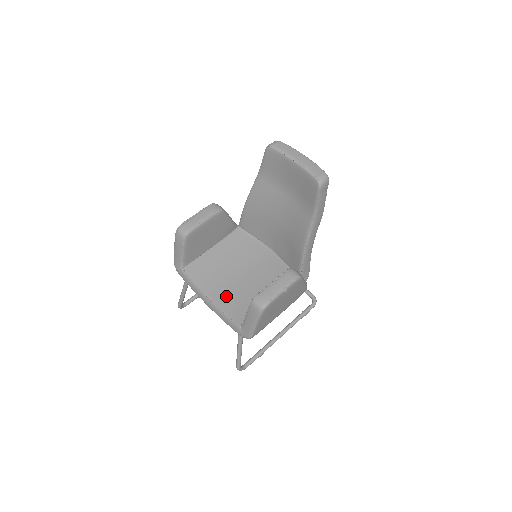
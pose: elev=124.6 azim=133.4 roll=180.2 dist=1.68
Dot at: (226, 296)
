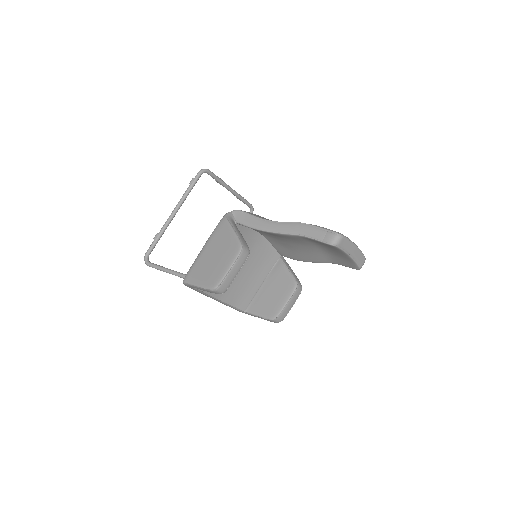
Dot at: (231, 292)
